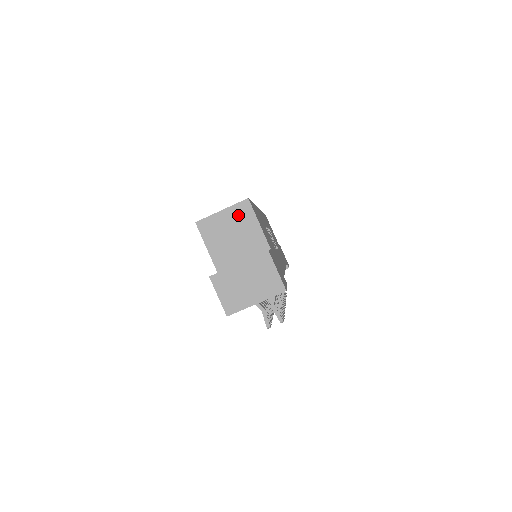
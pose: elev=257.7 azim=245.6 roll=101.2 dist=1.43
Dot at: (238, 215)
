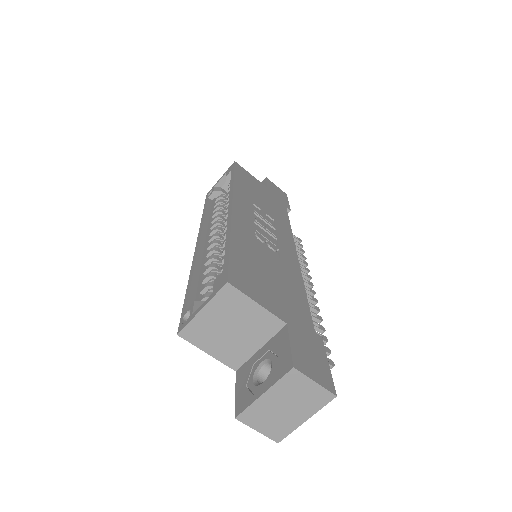
Dot at: (225, 306)
